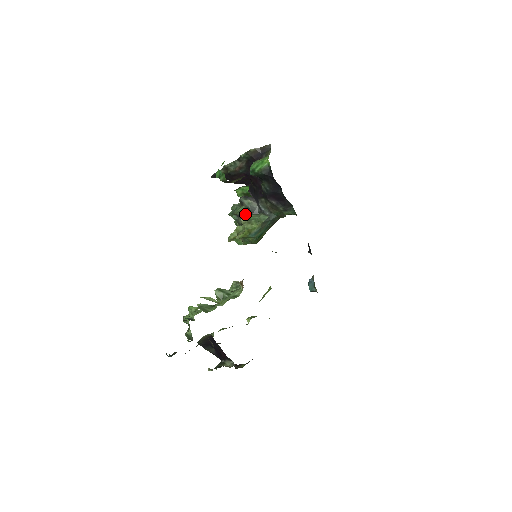
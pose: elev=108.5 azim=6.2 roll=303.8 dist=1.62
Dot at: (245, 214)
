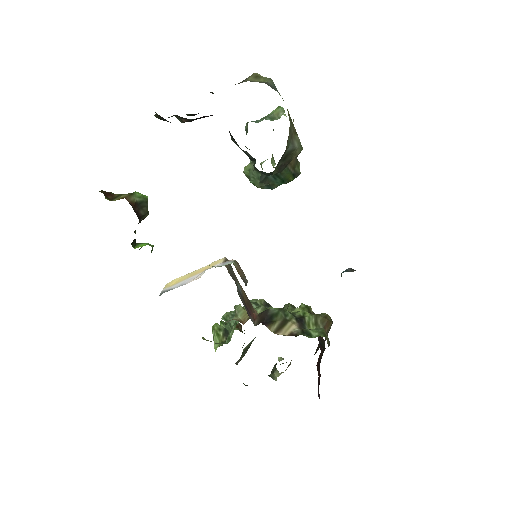
Dot at: occluded
